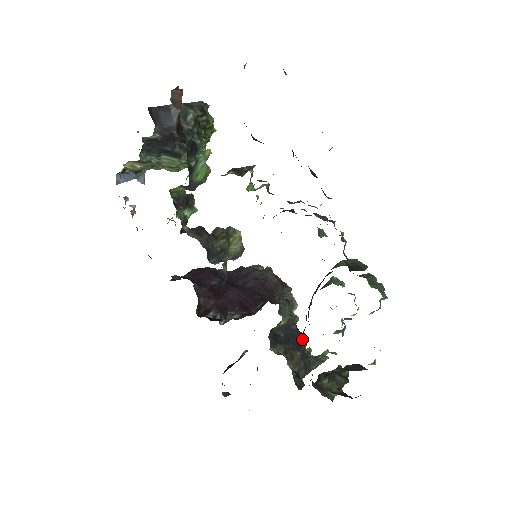
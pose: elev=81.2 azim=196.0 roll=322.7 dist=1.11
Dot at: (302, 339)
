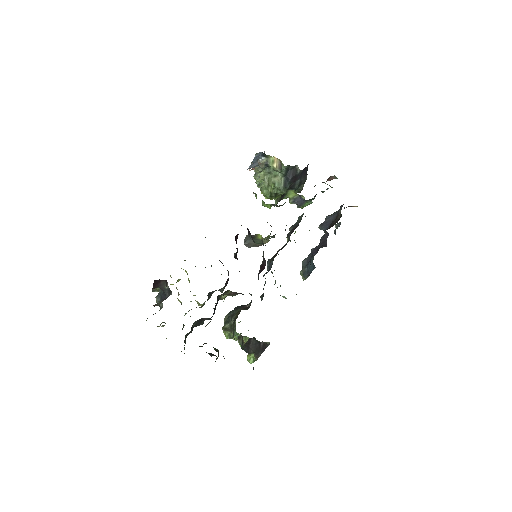
Dot at: occluded
